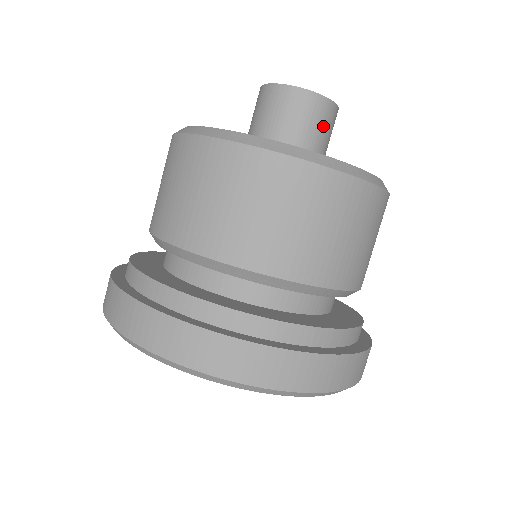
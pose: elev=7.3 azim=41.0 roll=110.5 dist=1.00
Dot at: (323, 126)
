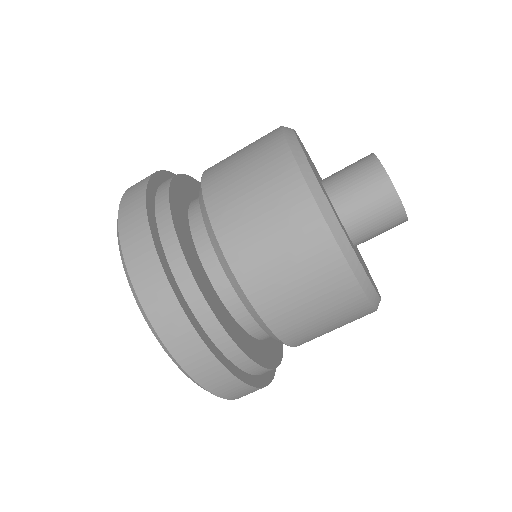
Dot at: occluded
